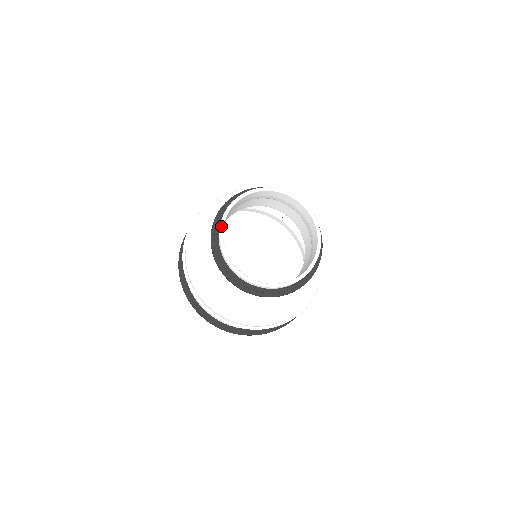
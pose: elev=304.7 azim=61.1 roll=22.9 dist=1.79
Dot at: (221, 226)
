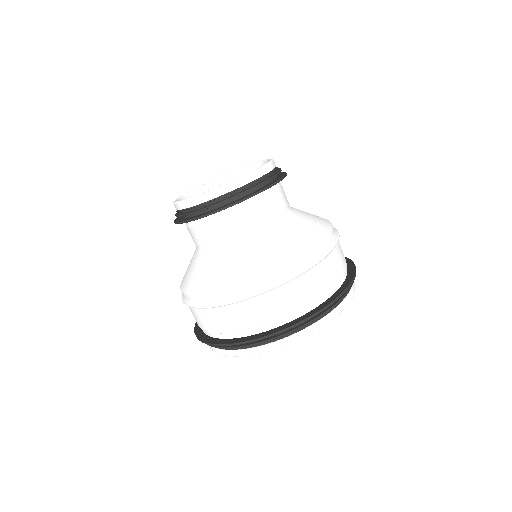
Dot at: (180, 201)
